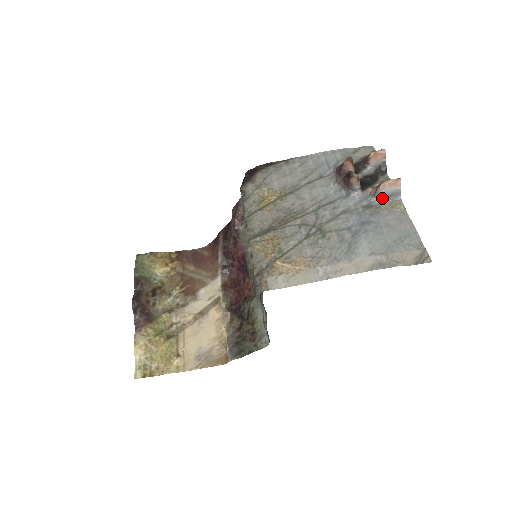
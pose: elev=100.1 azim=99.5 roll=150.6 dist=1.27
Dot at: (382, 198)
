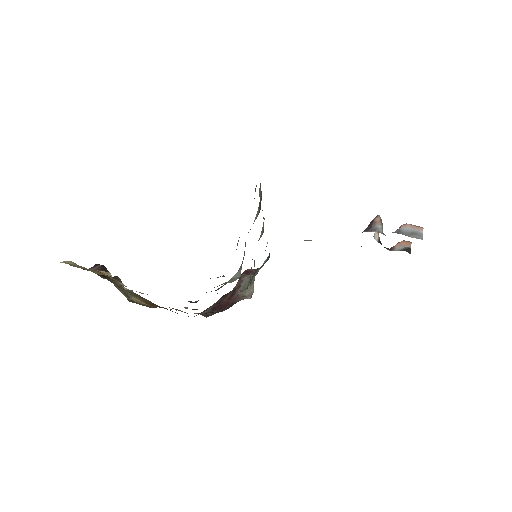
Dot at: (403, 234)
